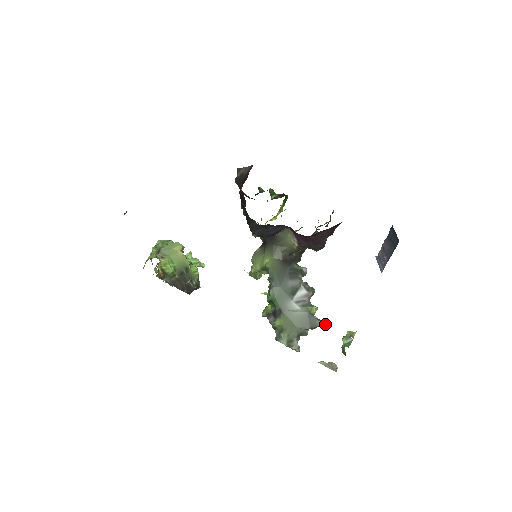
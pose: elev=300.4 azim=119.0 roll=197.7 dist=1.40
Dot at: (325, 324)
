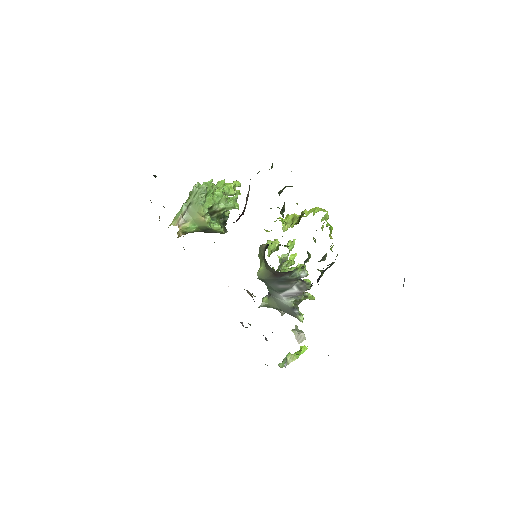
Dot at: (300, 320)
